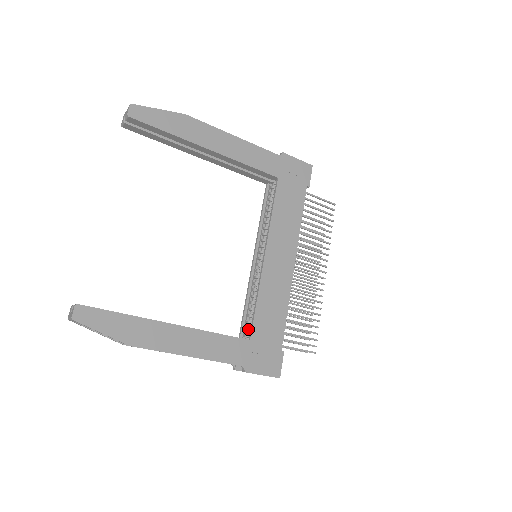
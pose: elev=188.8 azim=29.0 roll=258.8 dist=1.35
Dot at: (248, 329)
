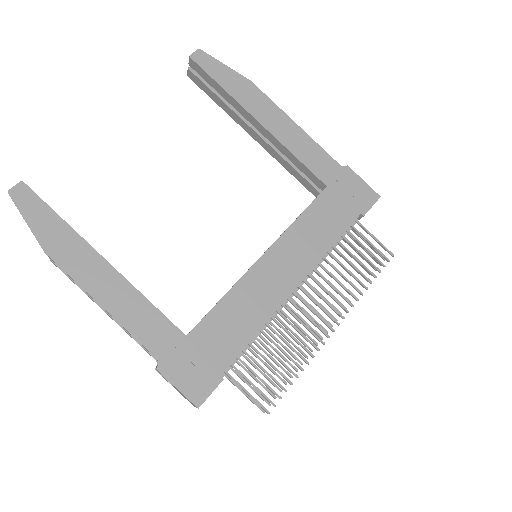
Dot at: occluded
